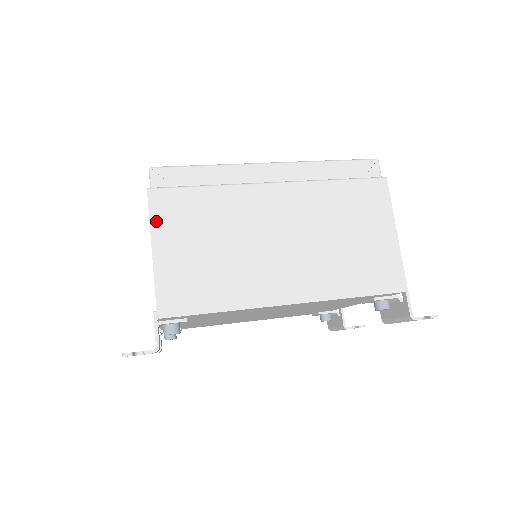
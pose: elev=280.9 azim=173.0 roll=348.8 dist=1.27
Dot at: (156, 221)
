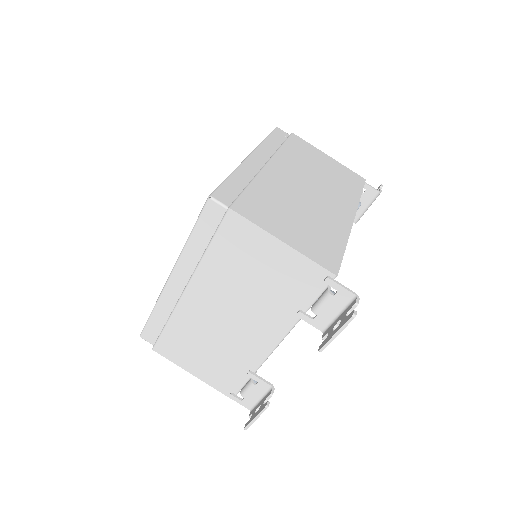
Dot at: (260, 223)
